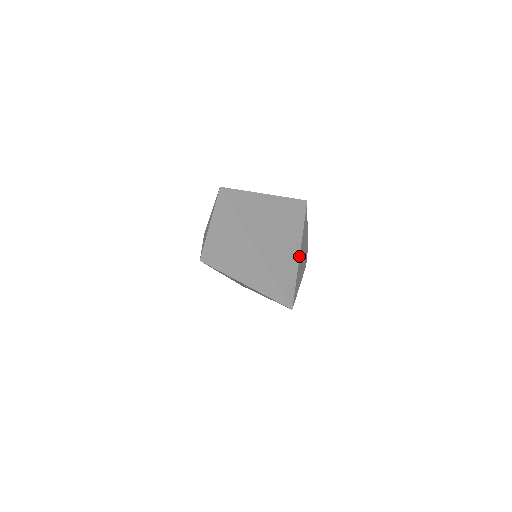
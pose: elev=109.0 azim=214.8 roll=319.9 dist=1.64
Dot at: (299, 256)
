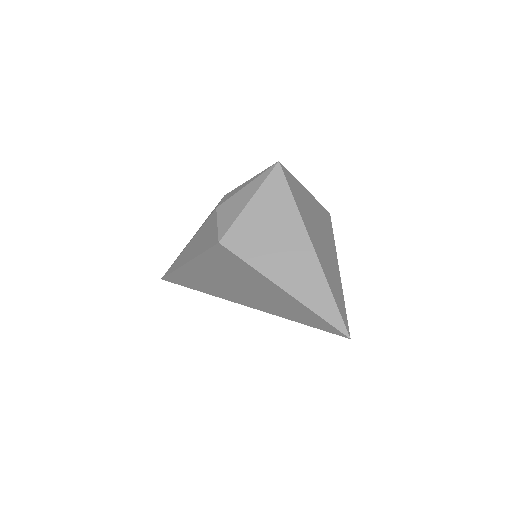
Dot at: occluded
